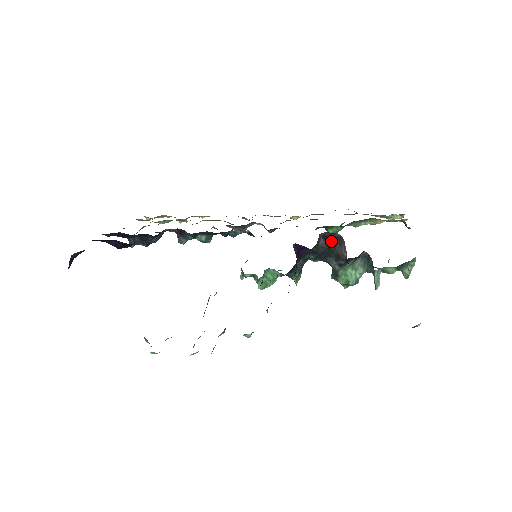
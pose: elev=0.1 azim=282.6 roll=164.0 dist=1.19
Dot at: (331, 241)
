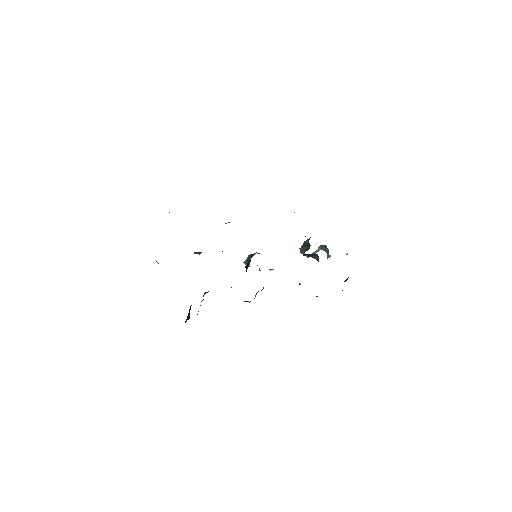
Dot at: (310, 255)
